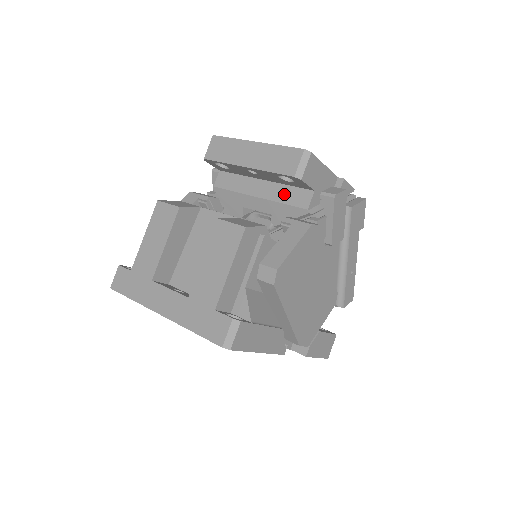
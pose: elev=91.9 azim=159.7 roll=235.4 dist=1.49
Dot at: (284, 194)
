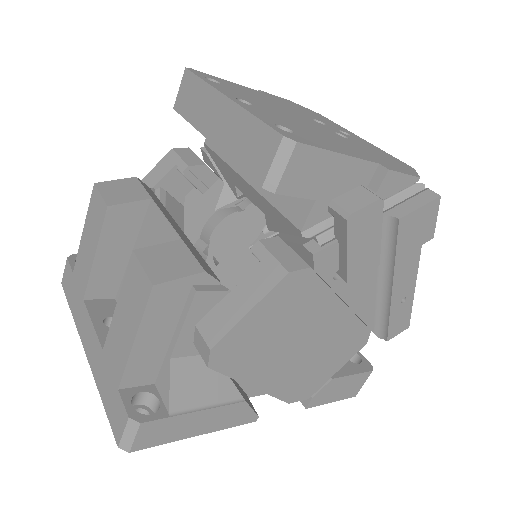
Dot at: occluded
